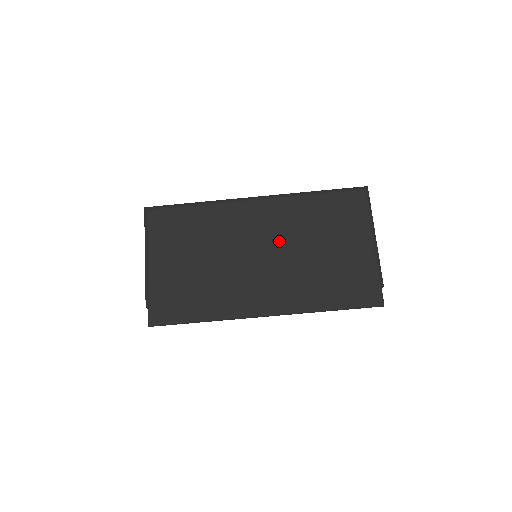
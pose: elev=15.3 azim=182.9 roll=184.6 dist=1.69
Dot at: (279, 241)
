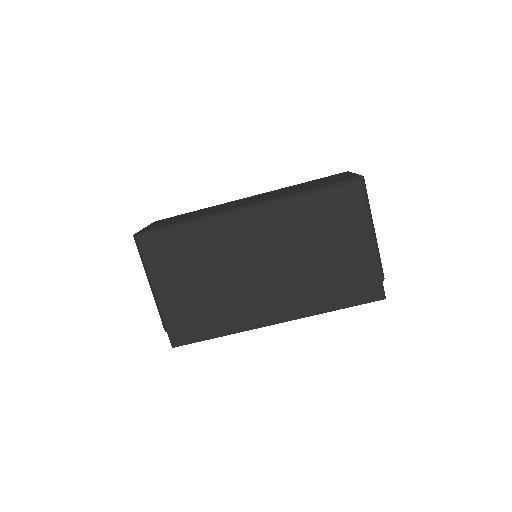
Dot at: (278, 252)
